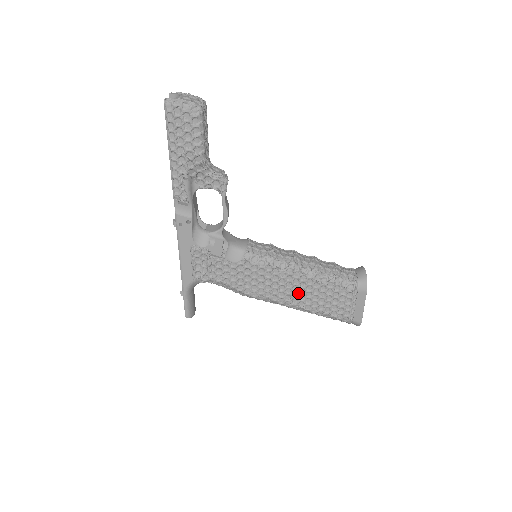
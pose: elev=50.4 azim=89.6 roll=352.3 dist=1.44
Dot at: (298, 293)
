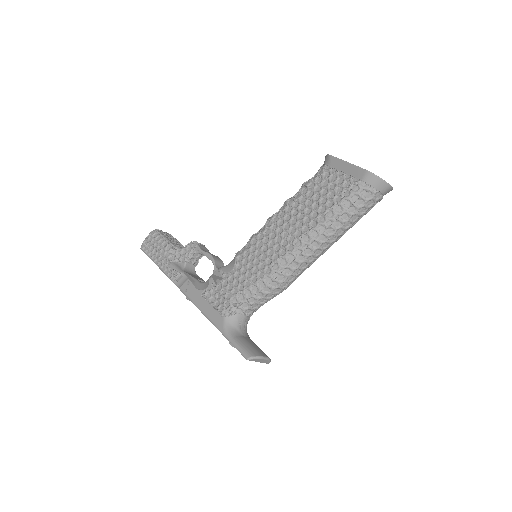
Dot at: (293, 226)
